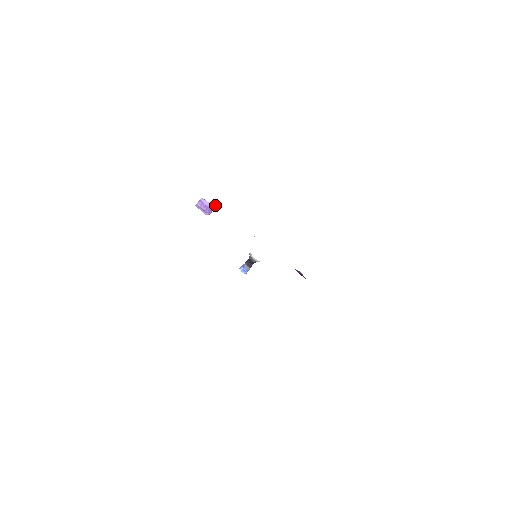
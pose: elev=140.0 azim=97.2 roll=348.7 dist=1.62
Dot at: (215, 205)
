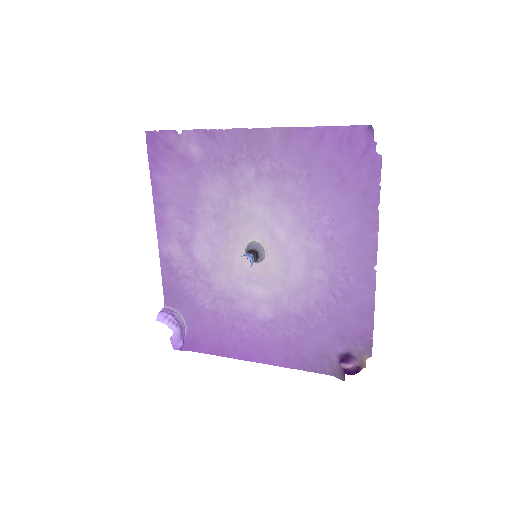
Dot at: (184, 325)
